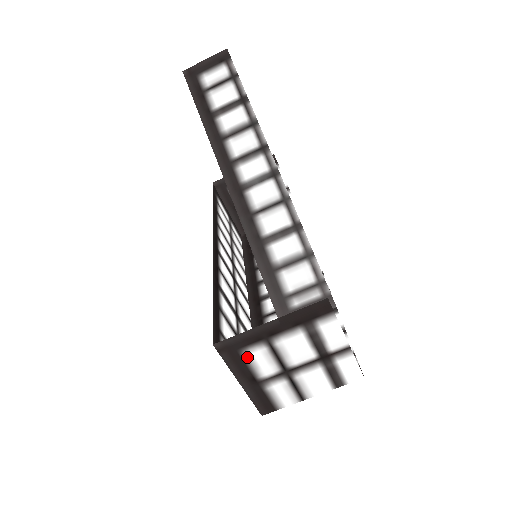
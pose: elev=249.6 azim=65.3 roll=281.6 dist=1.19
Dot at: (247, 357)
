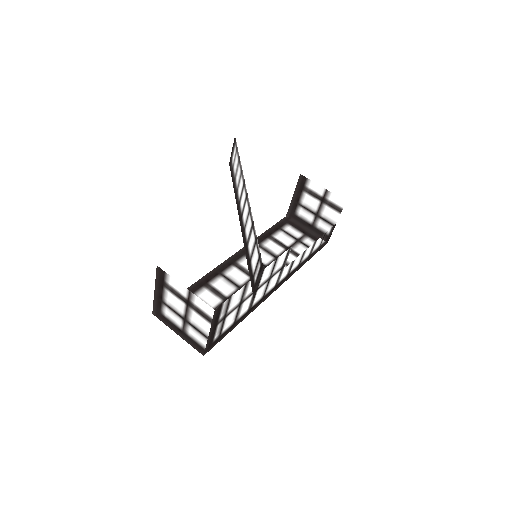
Dot at: (166, 316)
